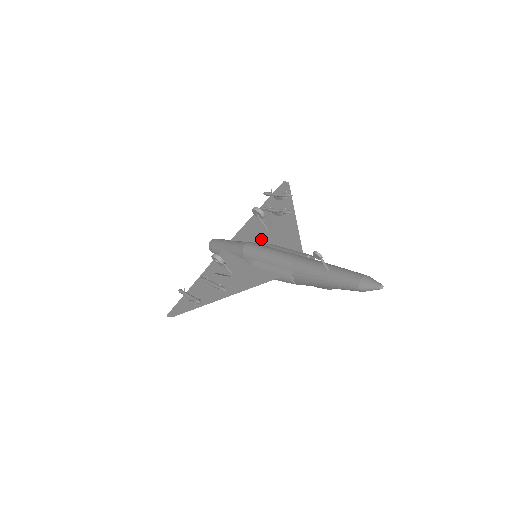
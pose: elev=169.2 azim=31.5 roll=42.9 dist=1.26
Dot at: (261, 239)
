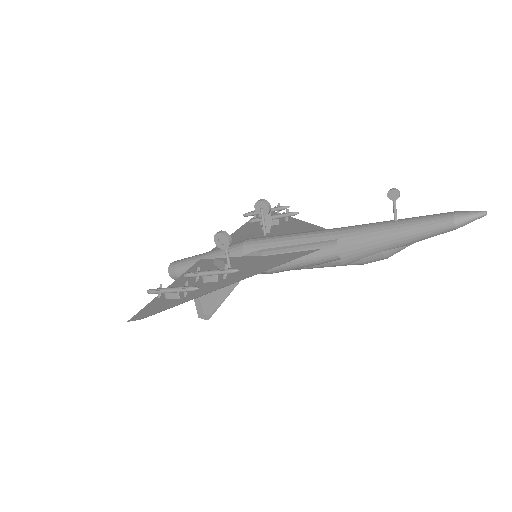
Dot at: occluded
